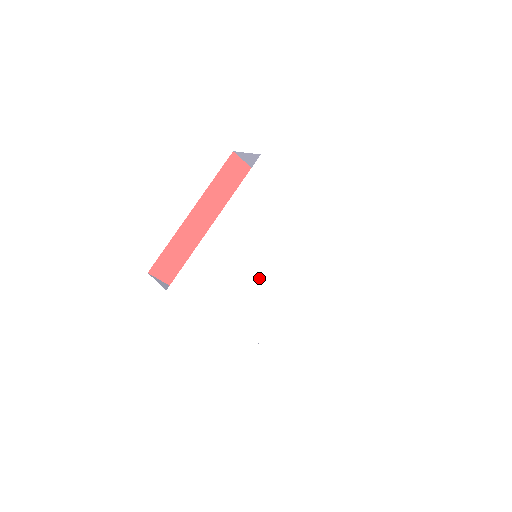
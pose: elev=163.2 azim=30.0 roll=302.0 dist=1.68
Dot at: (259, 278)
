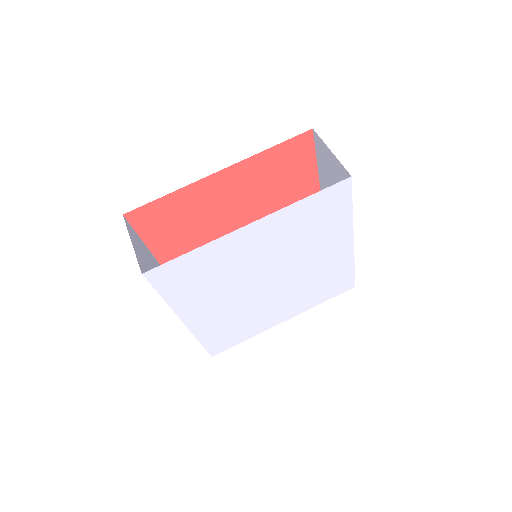
Dot at: (248, 291)
